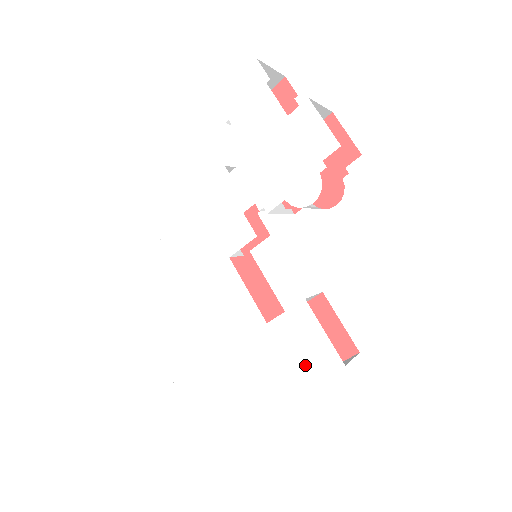
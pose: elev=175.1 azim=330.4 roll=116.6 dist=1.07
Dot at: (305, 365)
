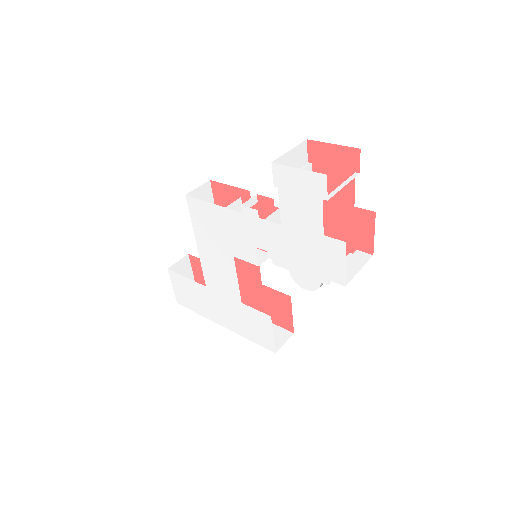
Dot at: (254, 335)
